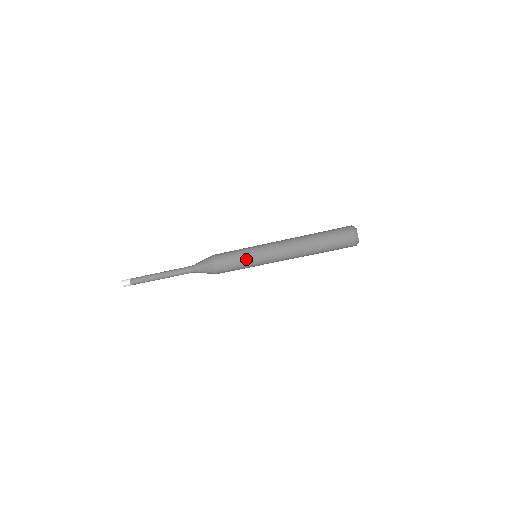
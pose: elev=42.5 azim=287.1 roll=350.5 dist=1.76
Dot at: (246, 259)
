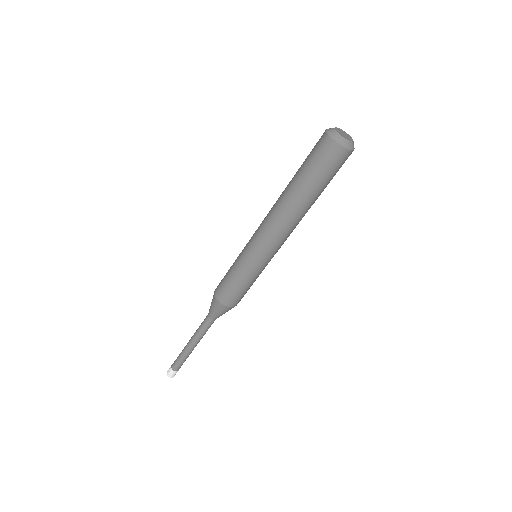
Dot at: (250, 273)
